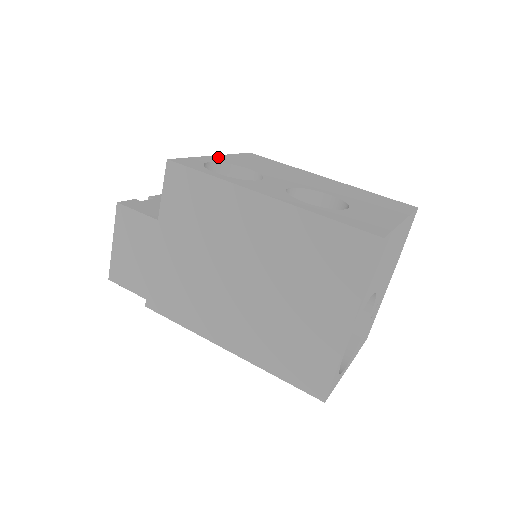
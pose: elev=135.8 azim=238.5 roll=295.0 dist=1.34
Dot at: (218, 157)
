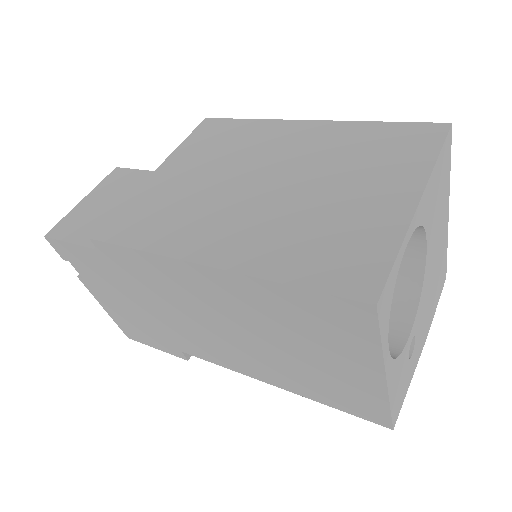
Dot at: occluded
